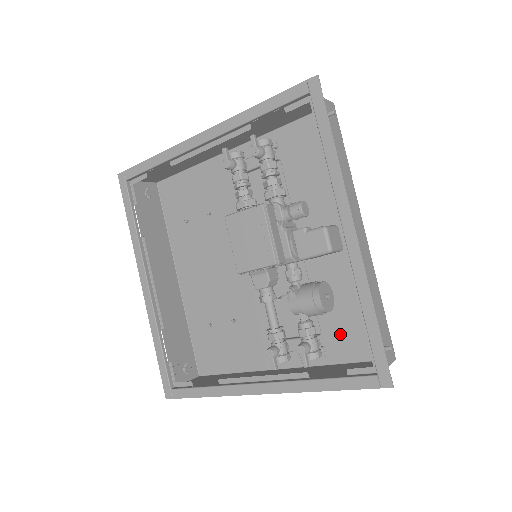
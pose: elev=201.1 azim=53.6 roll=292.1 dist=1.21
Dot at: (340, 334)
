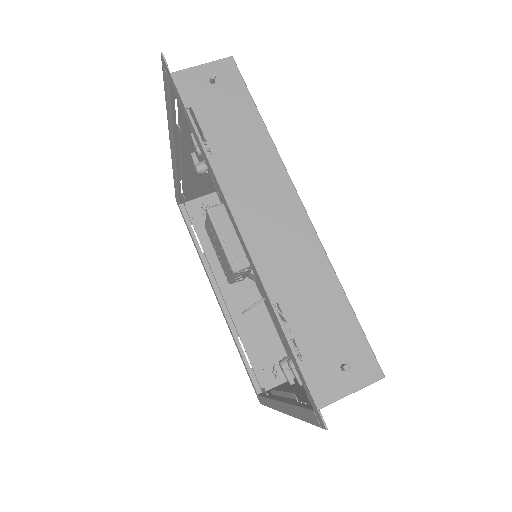
Dot at: occluded
